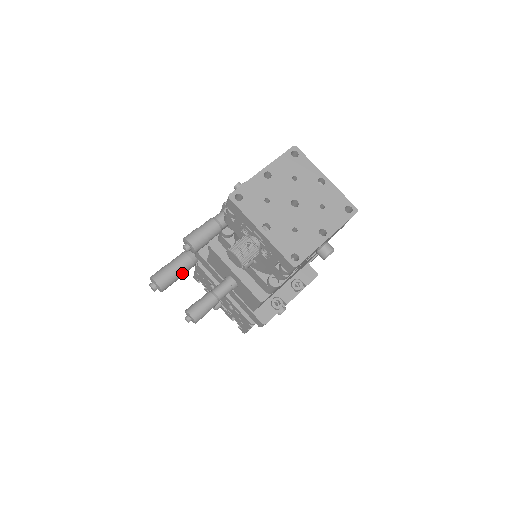
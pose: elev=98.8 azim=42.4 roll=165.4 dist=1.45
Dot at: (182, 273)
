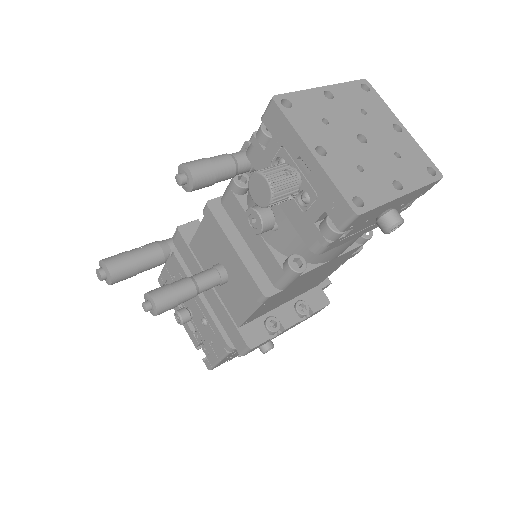
Dot at: (146, 267)
